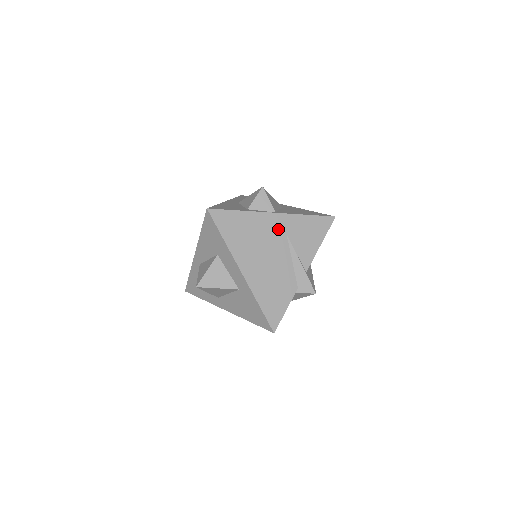
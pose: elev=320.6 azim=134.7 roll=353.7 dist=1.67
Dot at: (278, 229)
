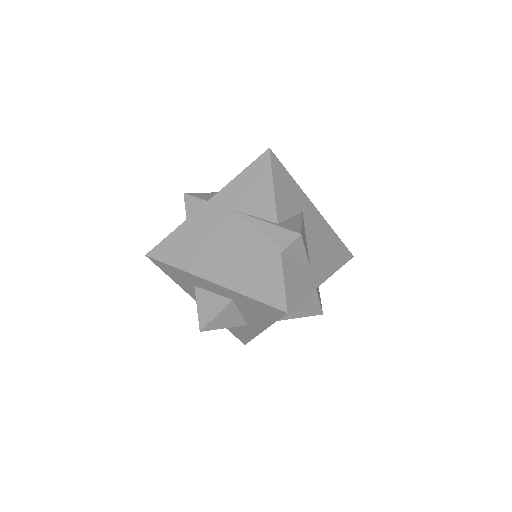
Dot at: (219, 213)
